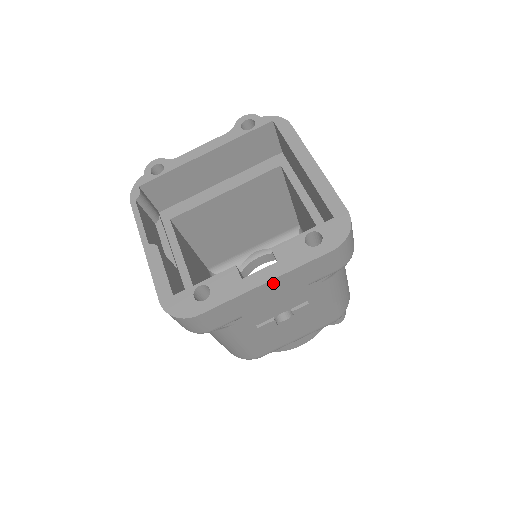
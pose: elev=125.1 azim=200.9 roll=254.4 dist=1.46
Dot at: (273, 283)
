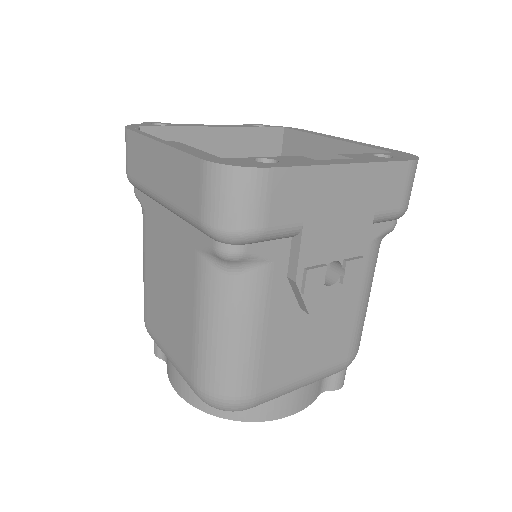
Dot at: (354, 173)
